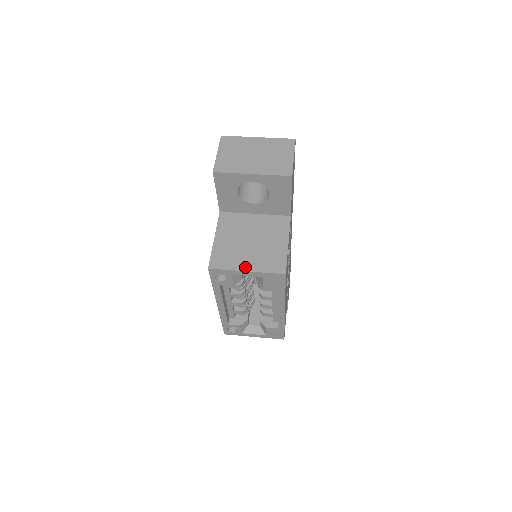
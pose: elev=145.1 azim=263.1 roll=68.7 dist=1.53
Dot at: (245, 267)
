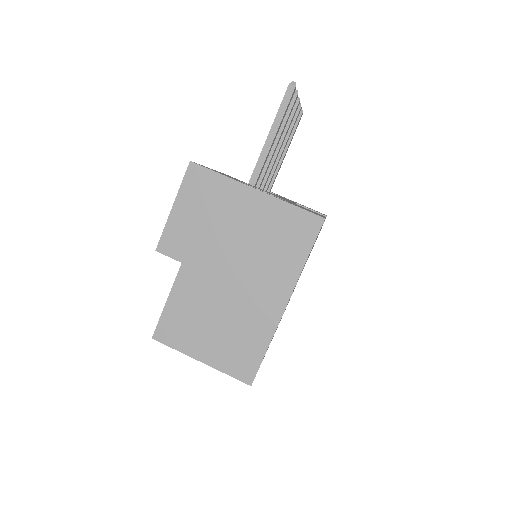
Dot at: (200, 355)
